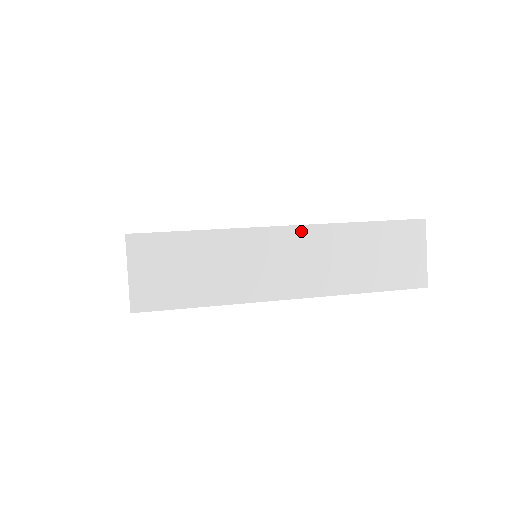
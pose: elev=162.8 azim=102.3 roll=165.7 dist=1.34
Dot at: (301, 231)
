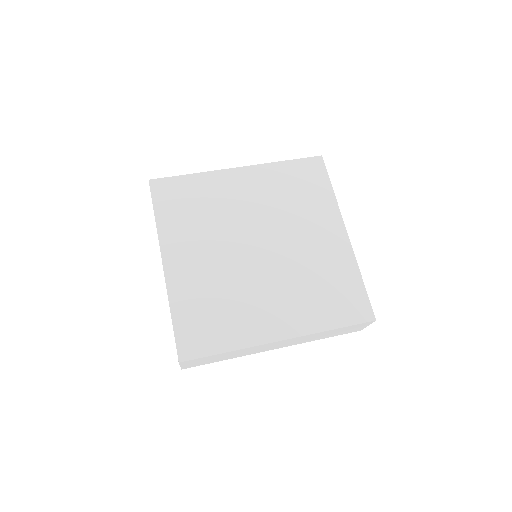
Dot at: (290, 339)
